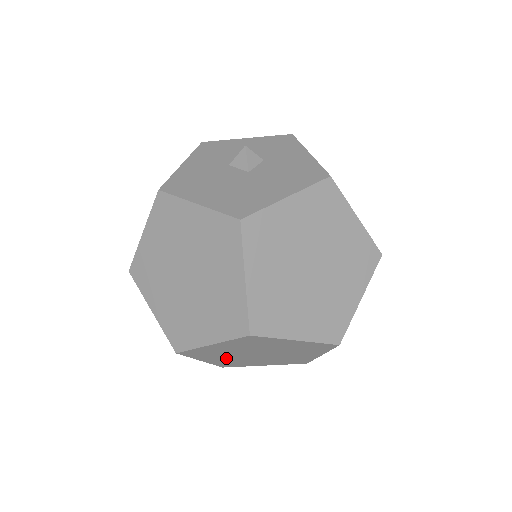
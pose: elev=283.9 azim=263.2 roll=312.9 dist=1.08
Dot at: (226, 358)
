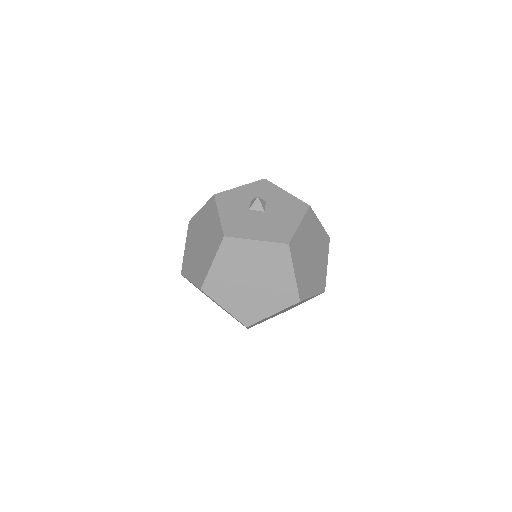
Dot at: occluded
